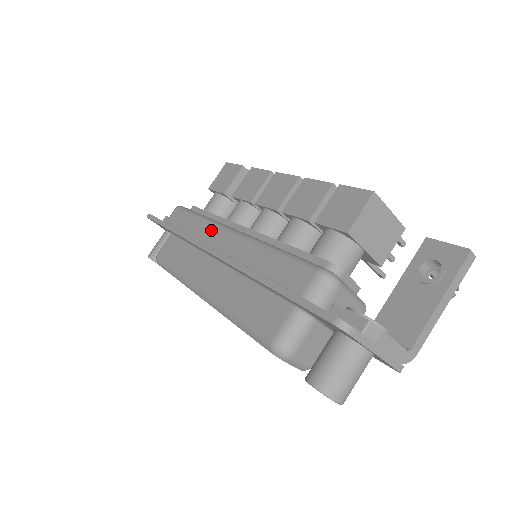
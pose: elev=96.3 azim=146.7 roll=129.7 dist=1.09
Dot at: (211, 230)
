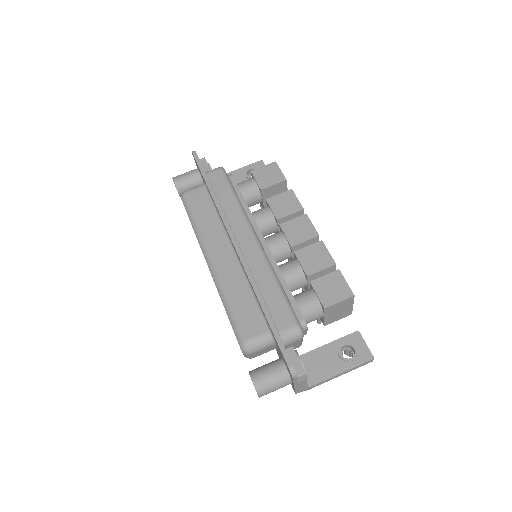
Dot at: (241, 222)
